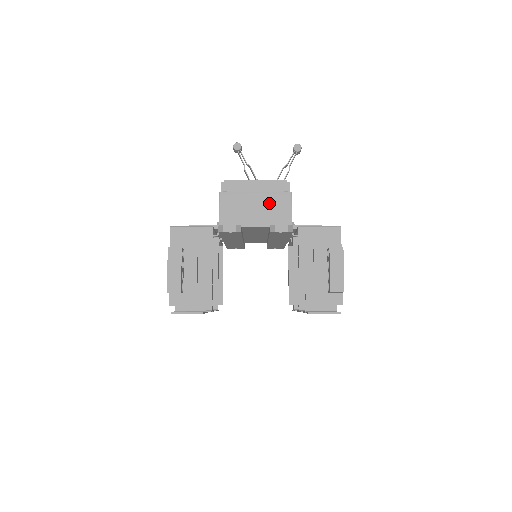
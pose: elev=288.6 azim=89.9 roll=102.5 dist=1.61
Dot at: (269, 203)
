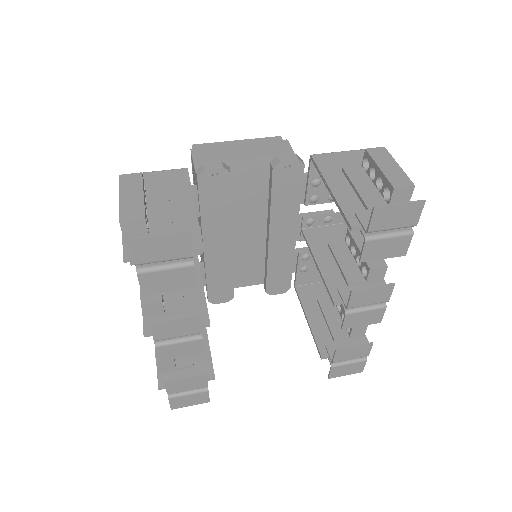
Dot at: (261, 150)
